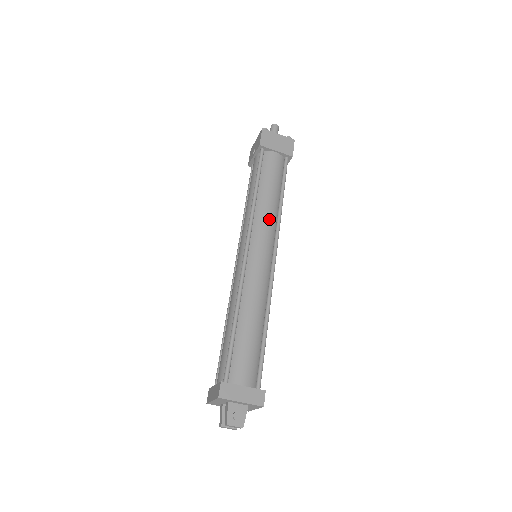
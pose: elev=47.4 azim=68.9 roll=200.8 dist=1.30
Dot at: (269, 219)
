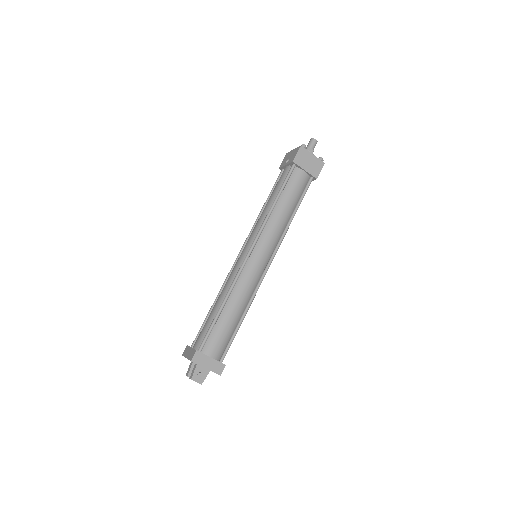
Dot at: (277, 231)
